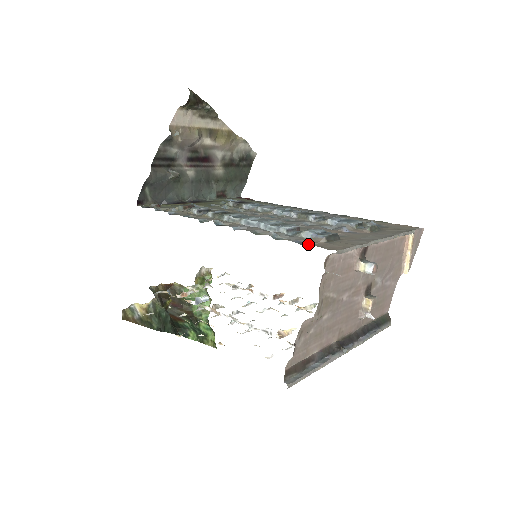
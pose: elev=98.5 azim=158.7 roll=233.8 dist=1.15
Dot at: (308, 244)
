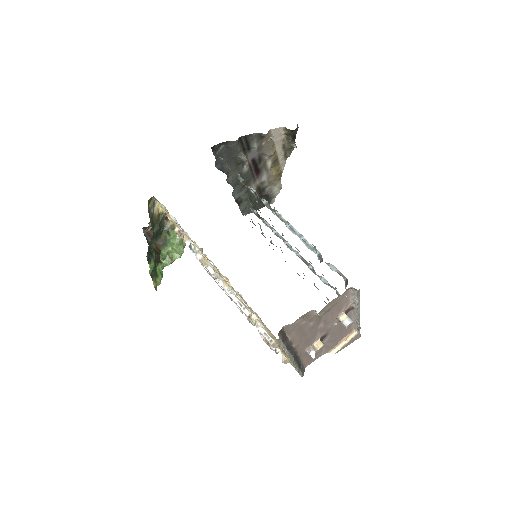
Dot at: occluded
